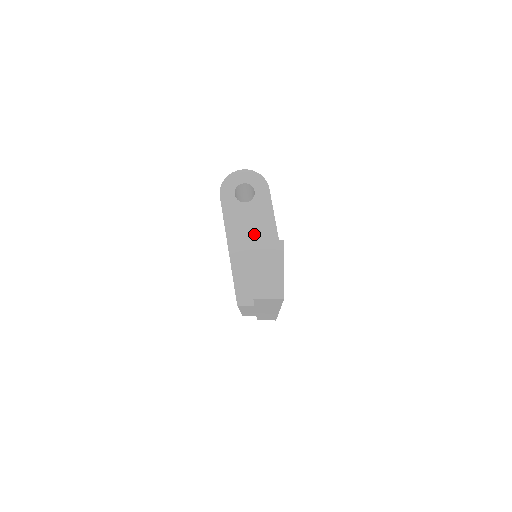
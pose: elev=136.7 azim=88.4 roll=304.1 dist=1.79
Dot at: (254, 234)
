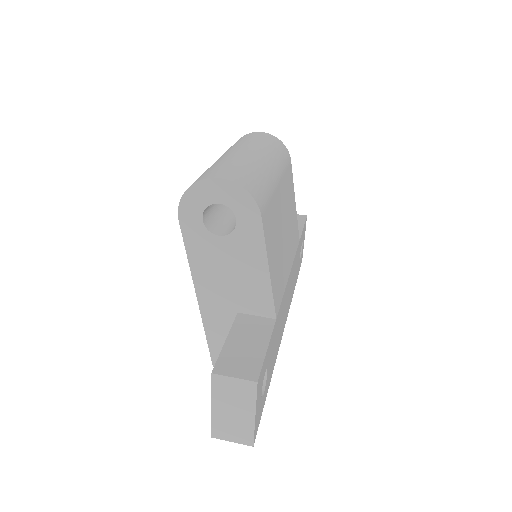
Dot at: (235, 285)
